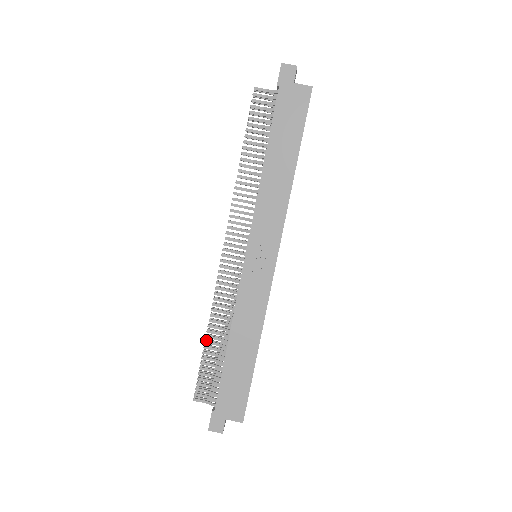
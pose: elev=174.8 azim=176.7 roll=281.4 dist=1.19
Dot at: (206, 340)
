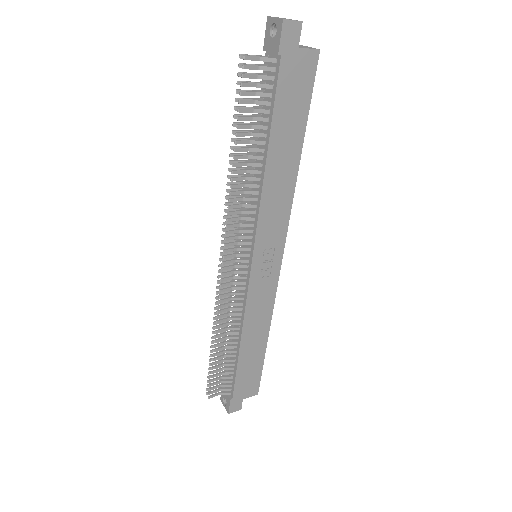
Dot at: (214, 349)
